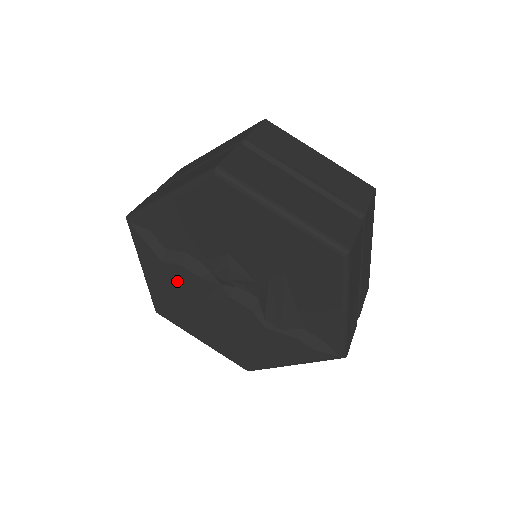
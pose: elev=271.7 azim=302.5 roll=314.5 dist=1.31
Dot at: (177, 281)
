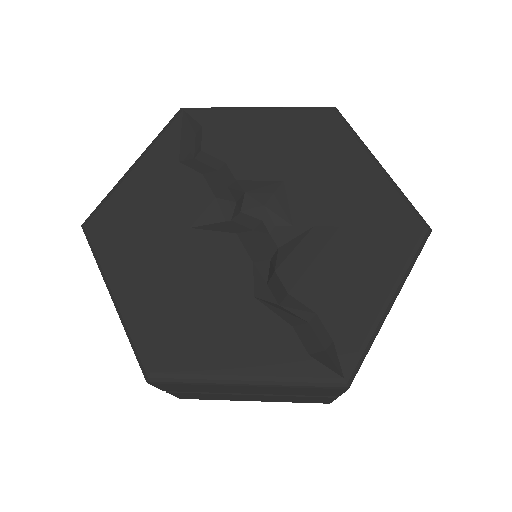
Dot at: (175, 191)
